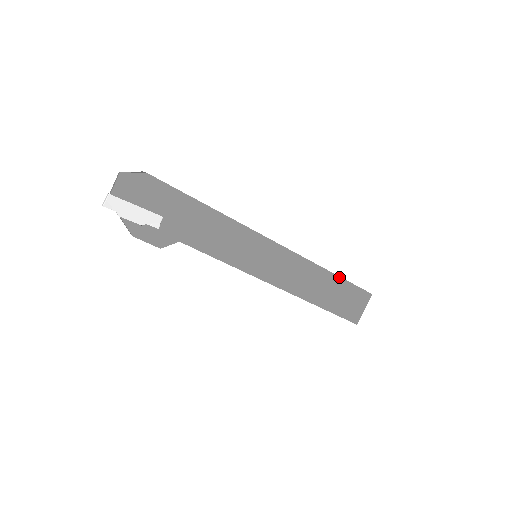
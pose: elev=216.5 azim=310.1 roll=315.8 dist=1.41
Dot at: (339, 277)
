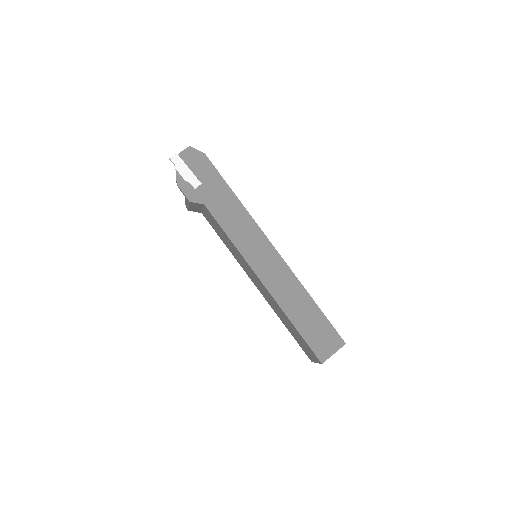
Dot at: (318, 307)
